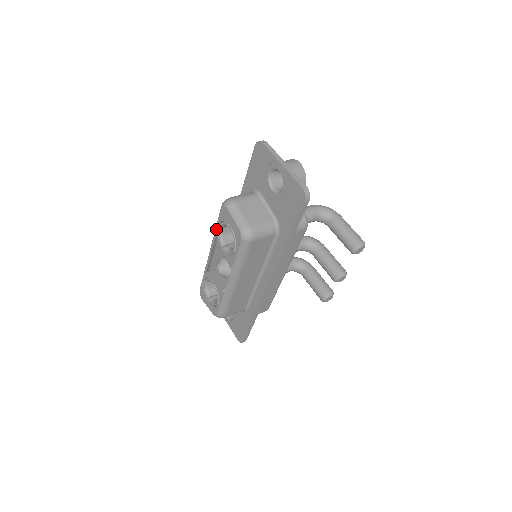
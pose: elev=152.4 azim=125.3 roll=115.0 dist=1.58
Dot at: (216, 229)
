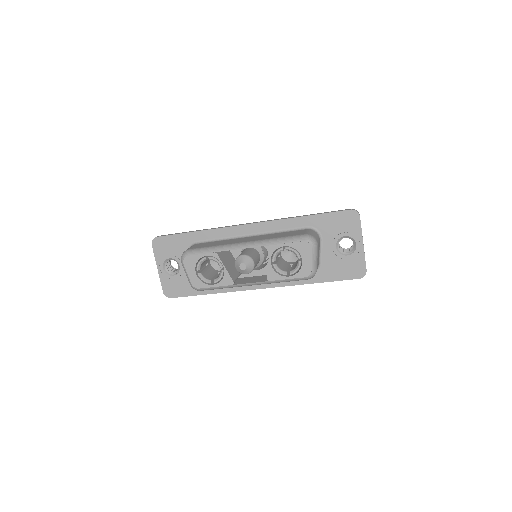
Dot at: (279, 246)
